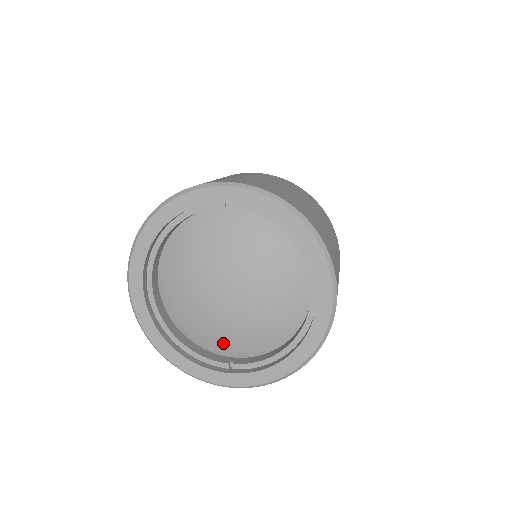
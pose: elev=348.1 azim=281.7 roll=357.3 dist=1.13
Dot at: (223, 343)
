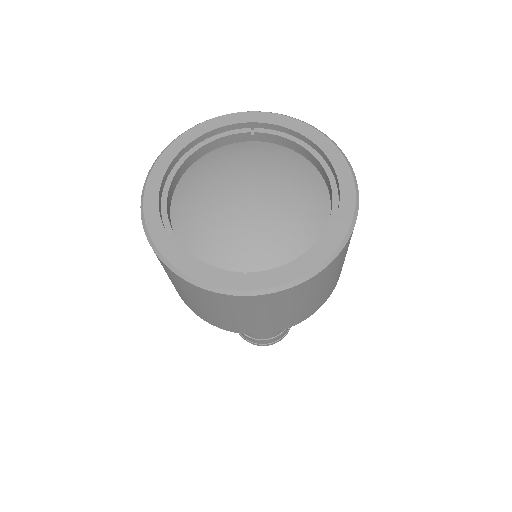
Dot at: (237, 256)
